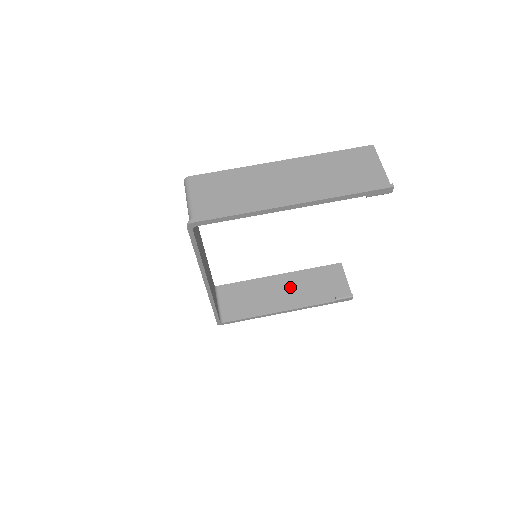
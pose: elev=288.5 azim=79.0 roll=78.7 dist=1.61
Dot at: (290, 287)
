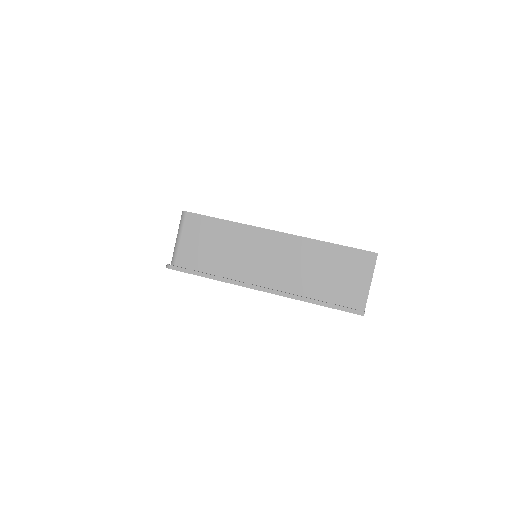
Dot at: occluded
